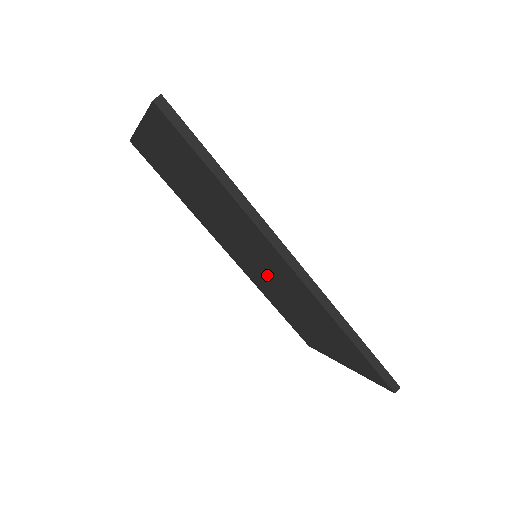
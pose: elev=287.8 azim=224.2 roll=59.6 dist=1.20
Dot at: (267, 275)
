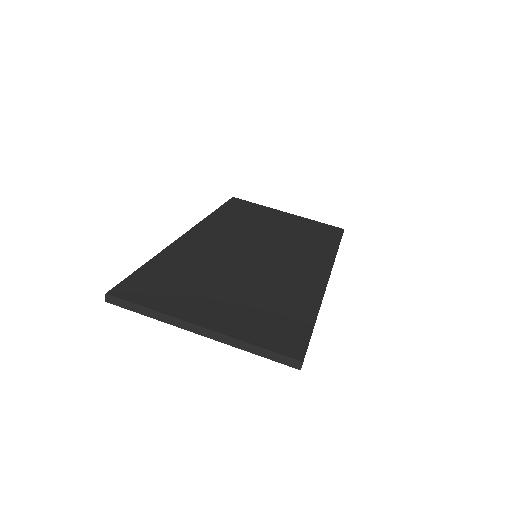
Dot at: occluded
